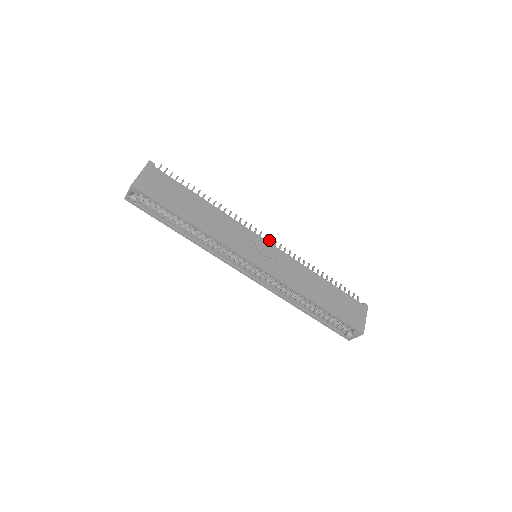
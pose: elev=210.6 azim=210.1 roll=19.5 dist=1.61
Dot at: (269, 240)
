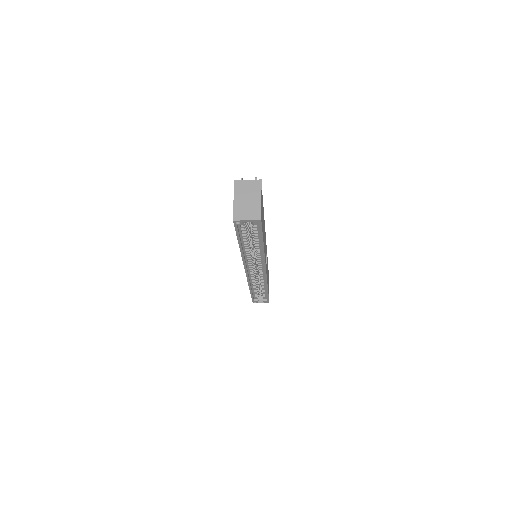
Dot at: occluded
